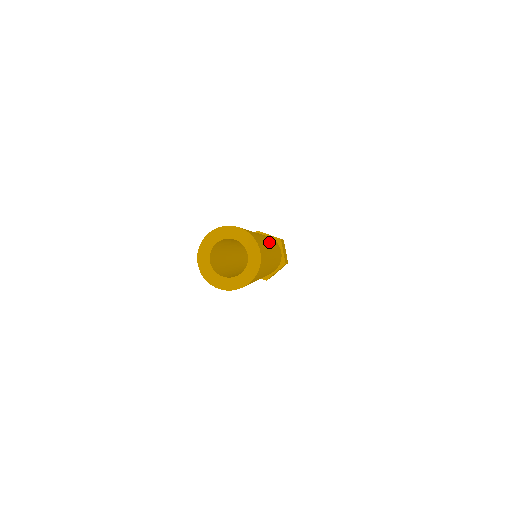
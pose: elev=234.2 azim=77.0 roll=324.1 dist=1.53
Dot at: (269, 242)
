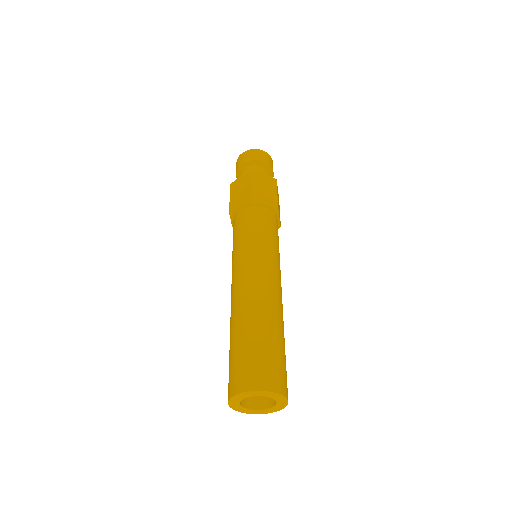
Dot at: (278, 289)
